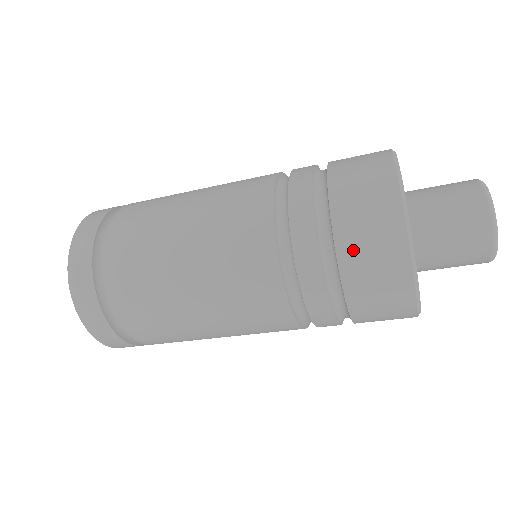
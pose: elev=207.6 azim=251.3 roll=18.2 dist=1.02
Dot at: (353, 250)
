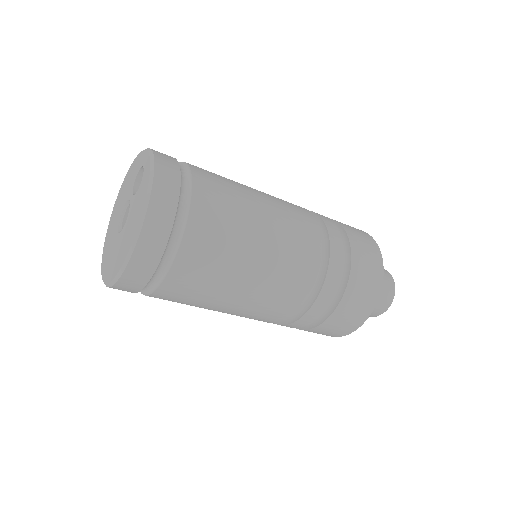
Dot at: (359, 271)
